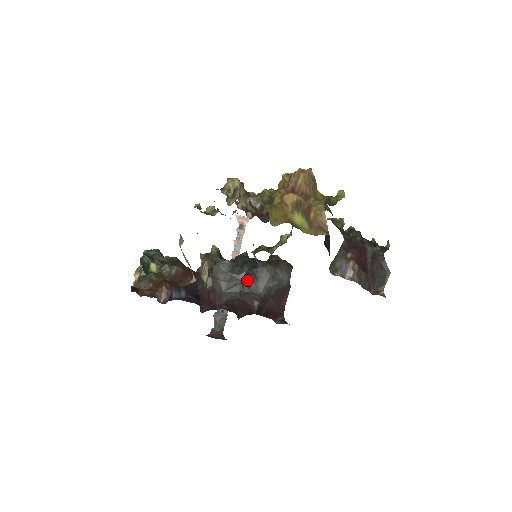
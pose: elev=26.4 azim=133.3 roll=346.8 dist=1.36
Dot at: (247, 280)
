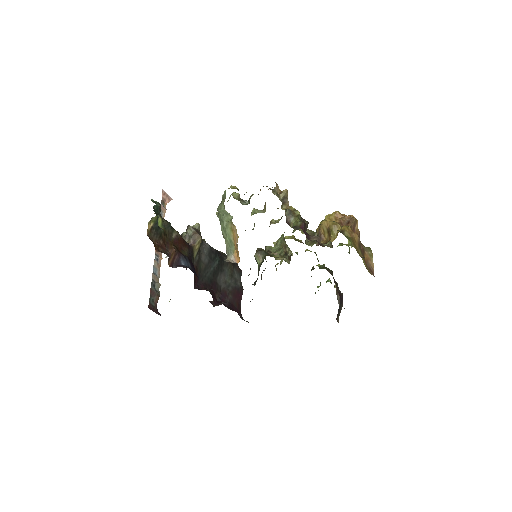
Dot at: (217, 269)
